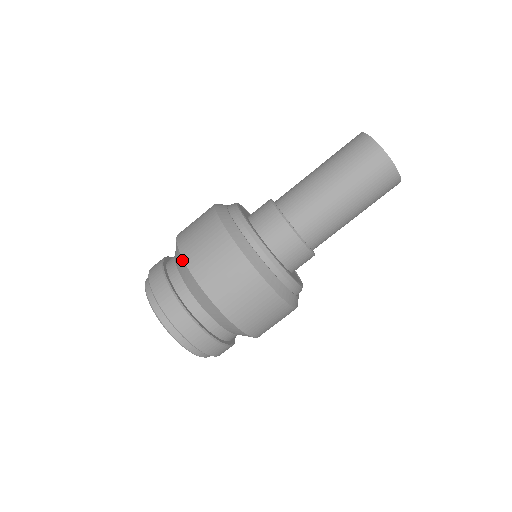
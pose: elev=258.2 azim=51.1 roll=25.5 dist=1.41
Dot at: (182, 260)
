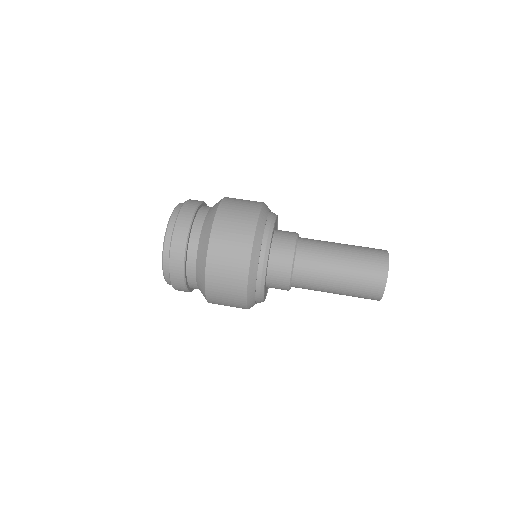
Dot at: (214, 215)
